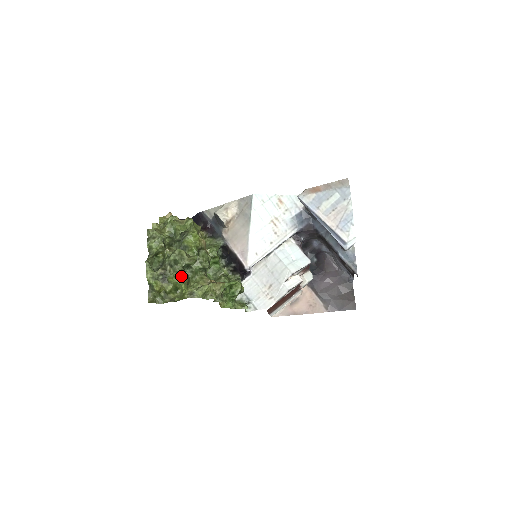
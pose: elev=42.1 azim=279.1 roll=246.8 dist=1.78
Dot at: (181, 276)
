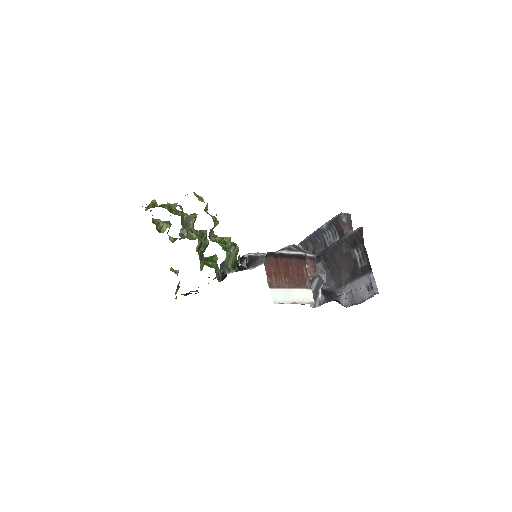
Dot at: (179, 206)
